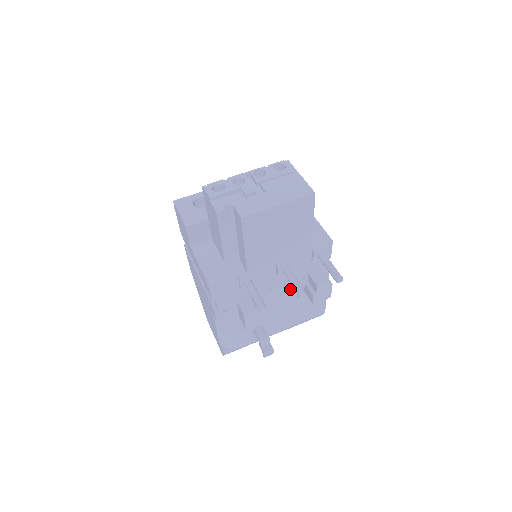
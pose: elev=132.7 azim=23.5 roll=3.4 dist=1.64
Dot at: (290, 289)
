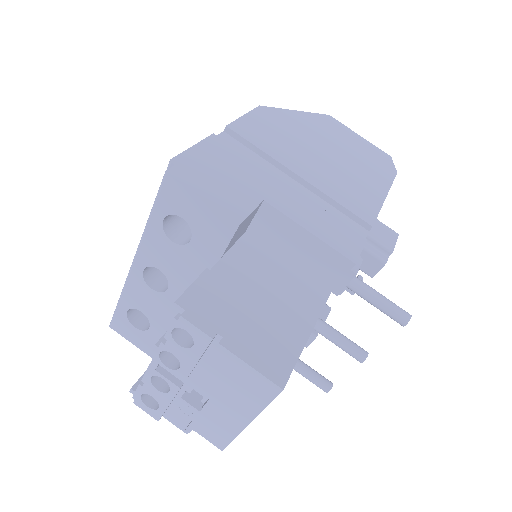
Dot at: occluded
